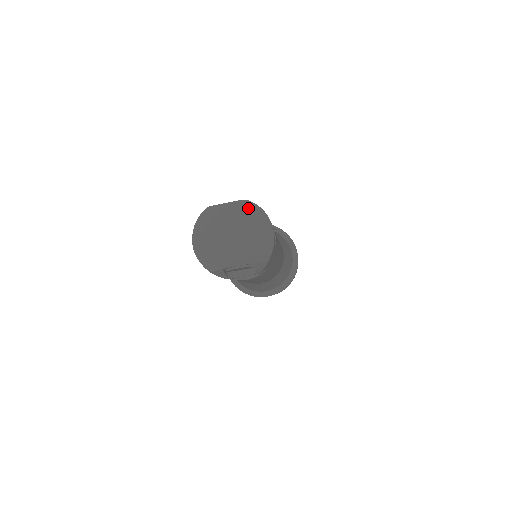
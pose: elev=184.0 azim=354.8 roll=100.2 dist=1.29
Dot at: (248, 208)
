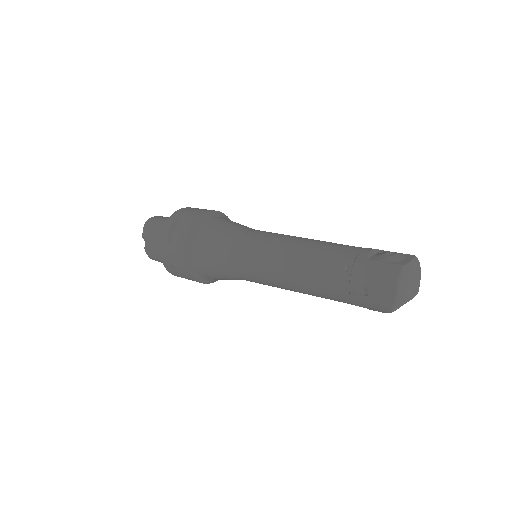
Dot at: (417, 262)
